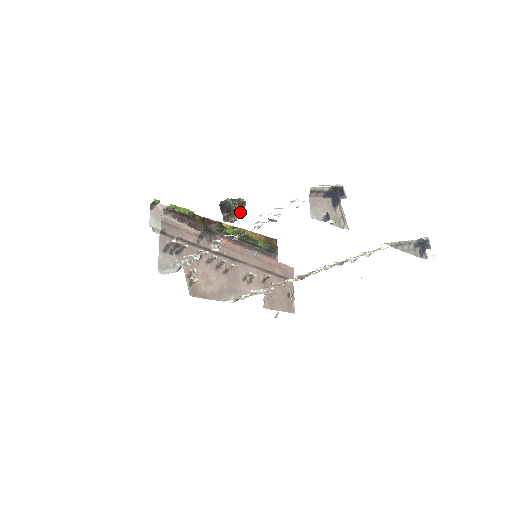
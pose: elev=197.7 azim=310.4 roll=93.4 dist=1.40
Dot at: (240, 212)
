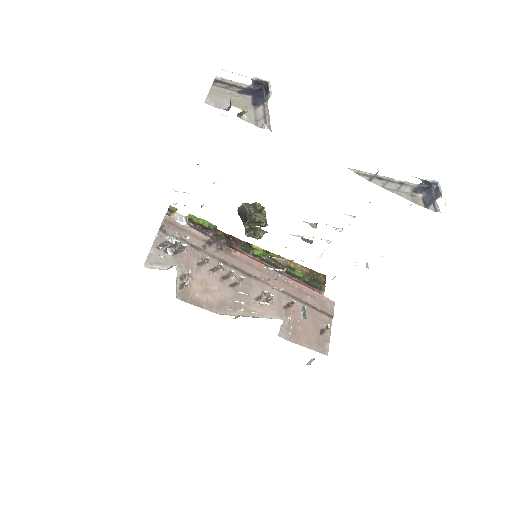
Dot at: (256, 218)
